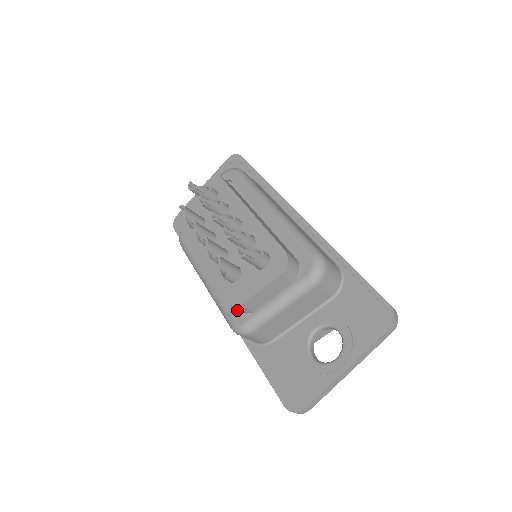
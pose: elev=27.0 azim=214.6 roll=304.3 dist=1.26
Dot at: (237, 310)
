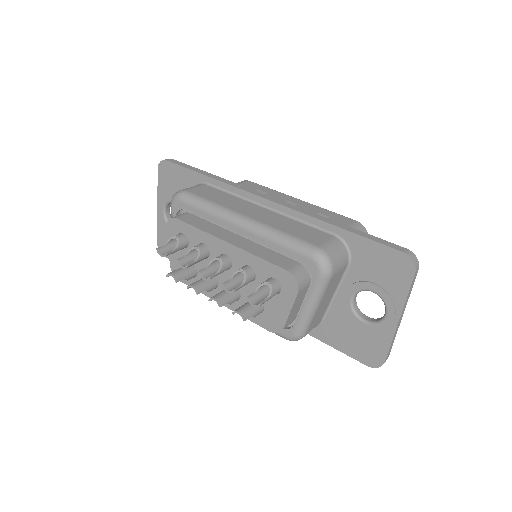
Dot at: occluded
